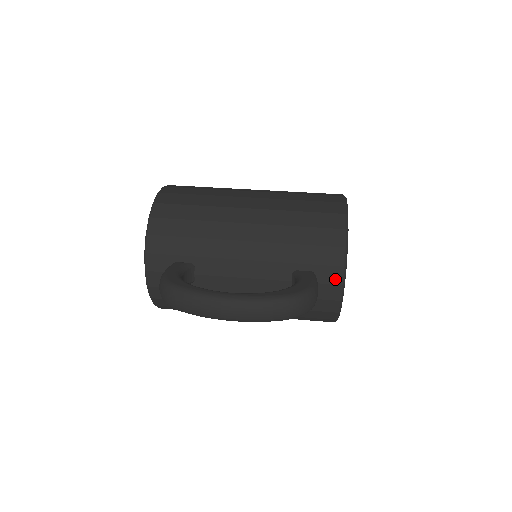
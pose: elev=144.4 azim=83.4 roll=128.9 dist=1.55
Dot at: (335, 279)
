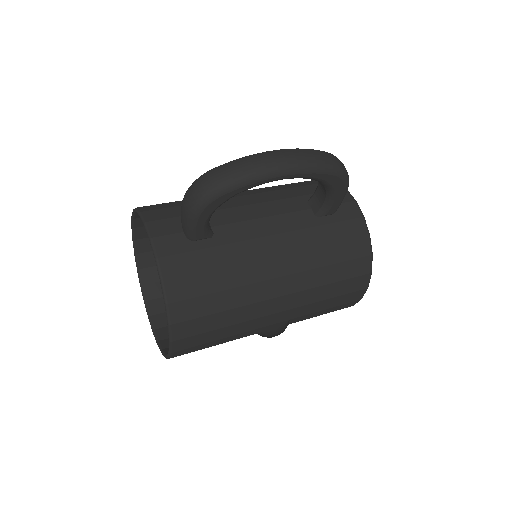
Dot at: (346, 198)
